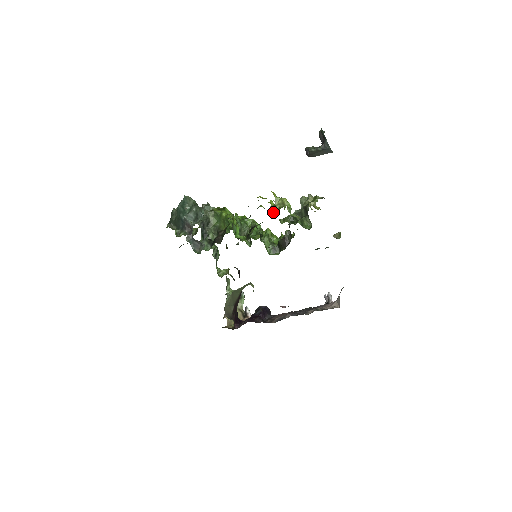
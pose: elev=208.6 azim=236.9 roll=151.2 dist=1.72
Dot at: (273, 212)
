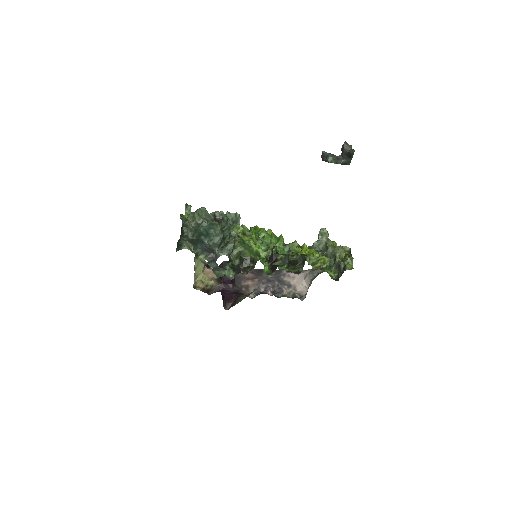
Dot at: (312, 266)
